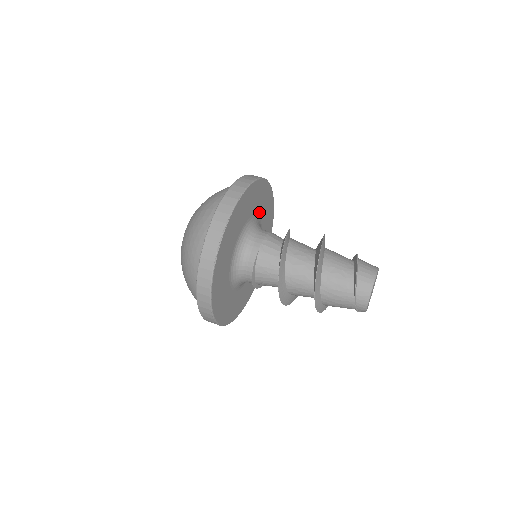
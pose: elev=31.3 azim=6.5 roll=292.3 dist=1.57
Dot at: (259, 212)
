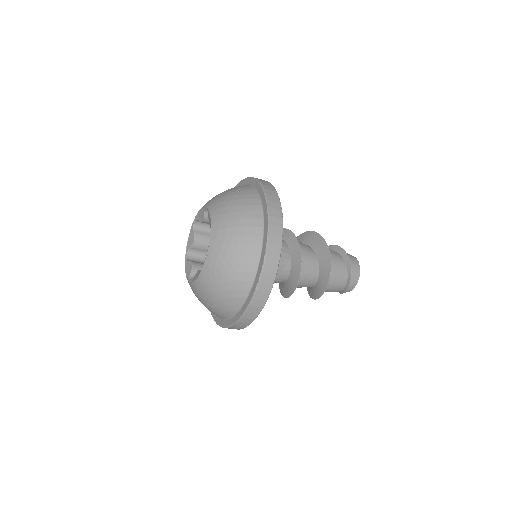
Dot at: occluded
